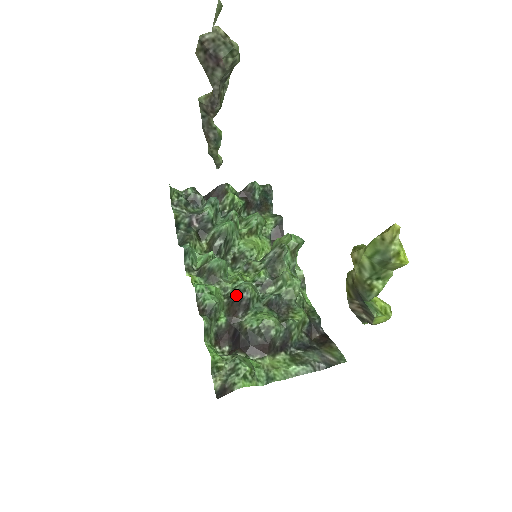
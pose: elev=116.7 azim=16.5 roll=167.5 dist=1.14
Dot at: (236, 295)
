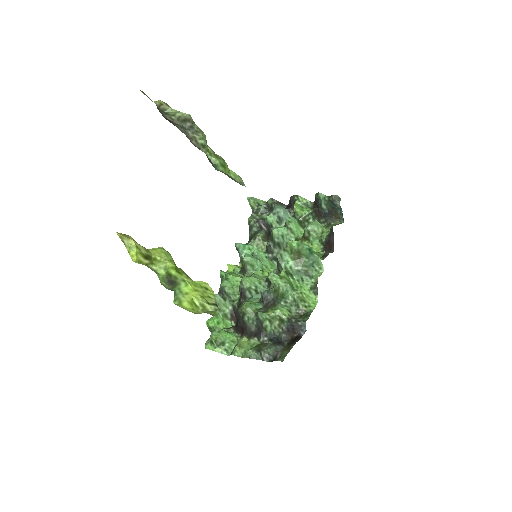
Dot at: occluded
